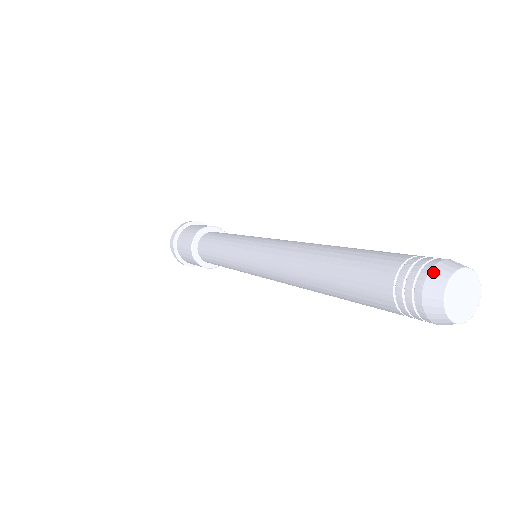
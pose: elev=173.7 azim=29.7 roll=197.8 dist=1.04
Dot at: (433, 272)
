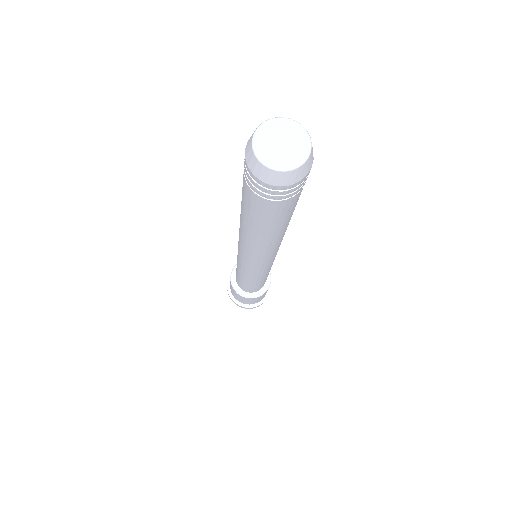
Dot at: occluded
